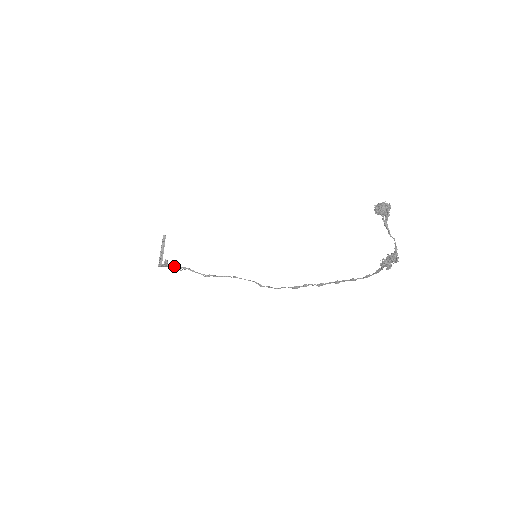
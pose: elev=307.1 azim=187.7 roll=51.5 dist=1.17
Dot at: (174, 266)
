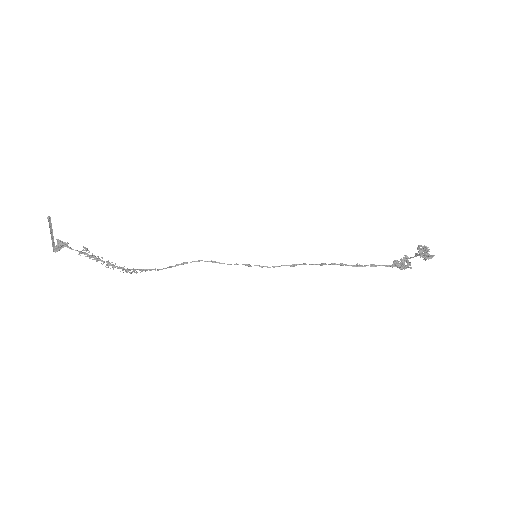
Dot at: (122, 270)
